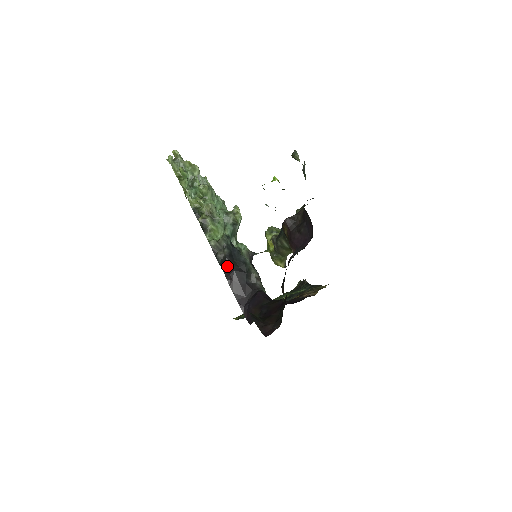
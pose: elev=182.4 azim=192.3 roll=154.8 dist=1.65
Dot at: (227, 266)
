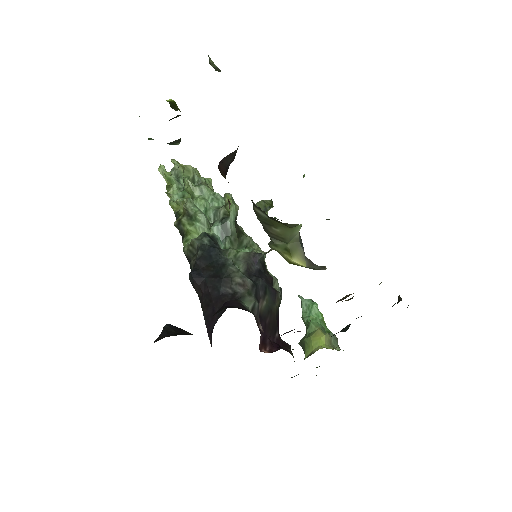
Dot at: (194, 273)
